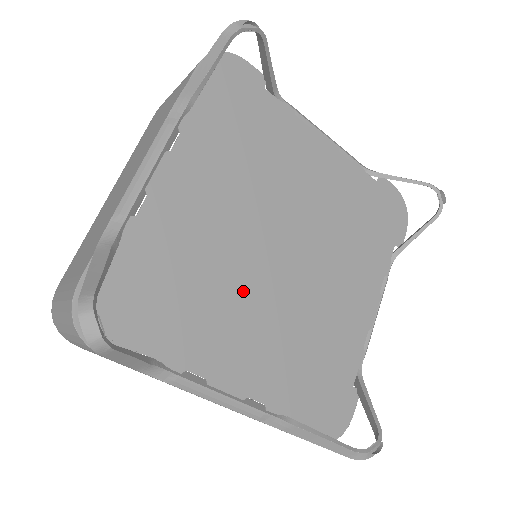
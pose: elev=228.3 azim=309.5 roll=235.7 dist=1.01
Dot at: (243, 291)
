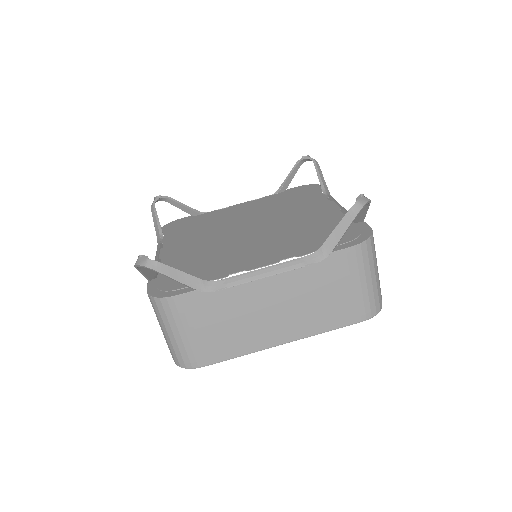
Dot at: (239, 246)
